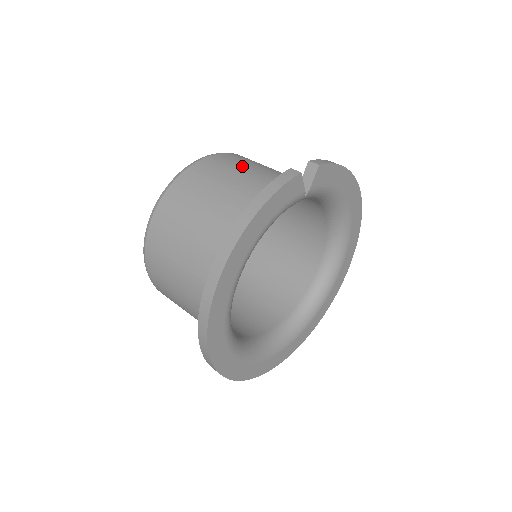
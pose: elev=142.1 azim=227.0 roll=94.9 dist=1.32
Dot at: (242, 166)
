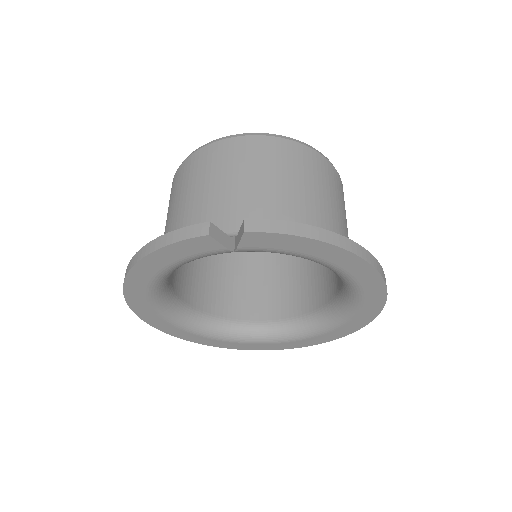
Dot at: (244, 169)
